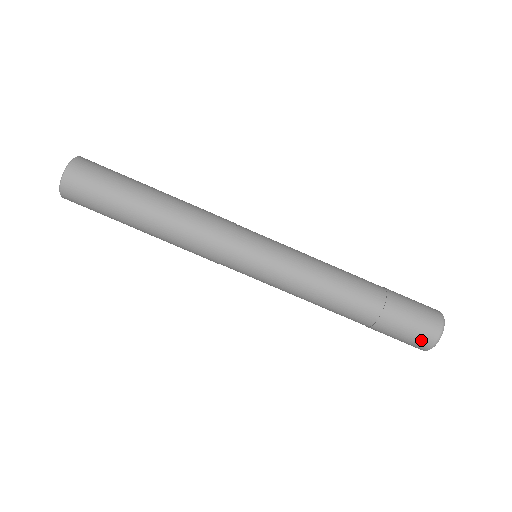
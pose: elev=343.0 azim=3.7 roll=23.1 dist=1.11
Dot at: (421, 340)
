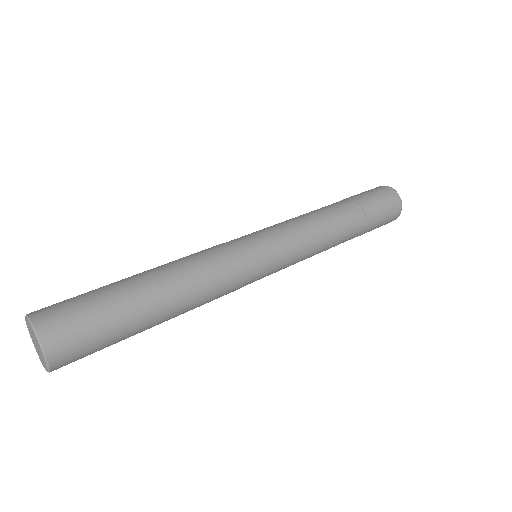
Dot at: (394, 205)
